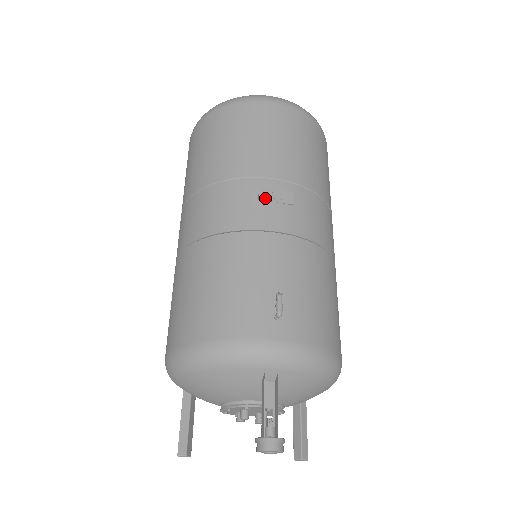
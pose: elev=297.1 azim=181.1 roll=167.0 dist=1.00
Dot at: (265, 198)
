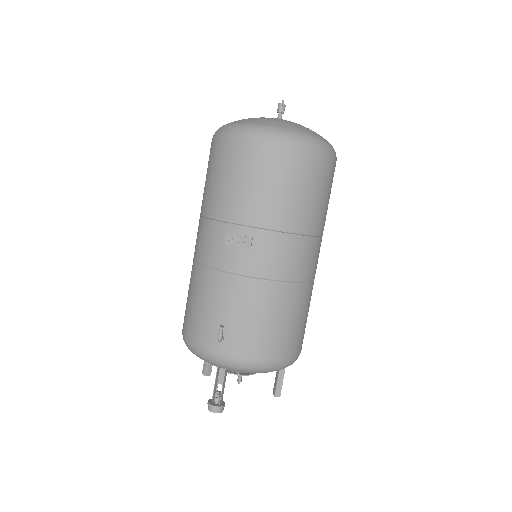
Dot at: (229, 243)
